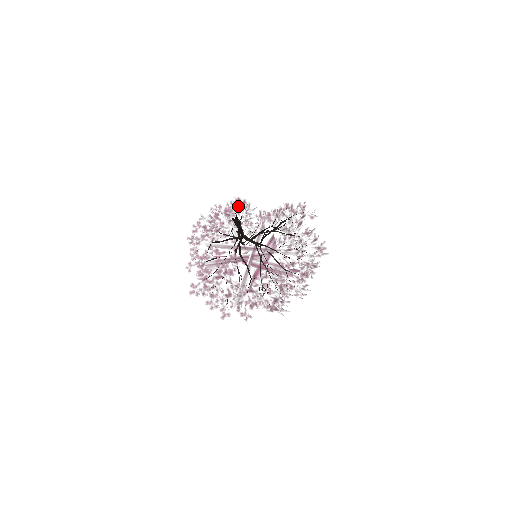
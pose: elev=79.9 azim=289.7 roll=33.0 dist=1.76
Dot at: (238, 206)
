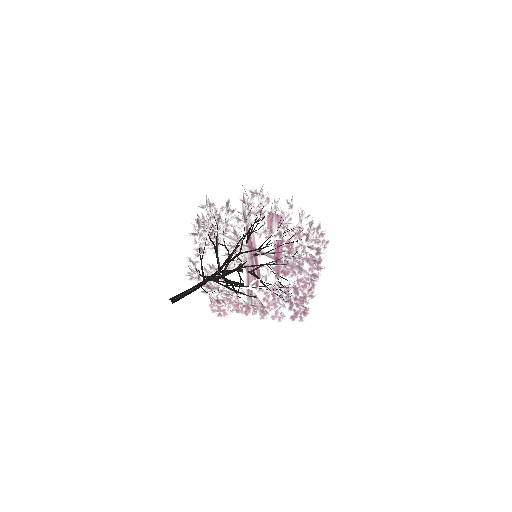
Dot at: occluded
